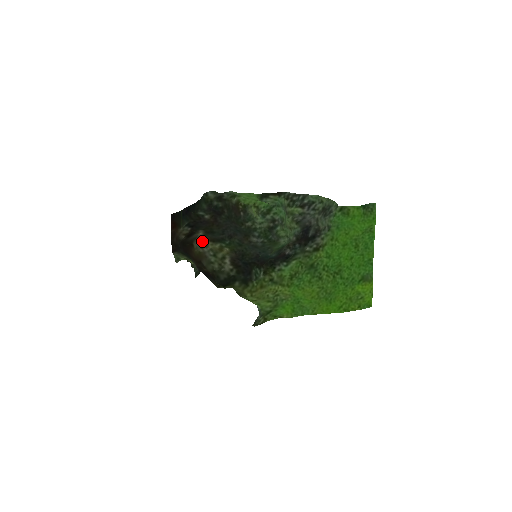
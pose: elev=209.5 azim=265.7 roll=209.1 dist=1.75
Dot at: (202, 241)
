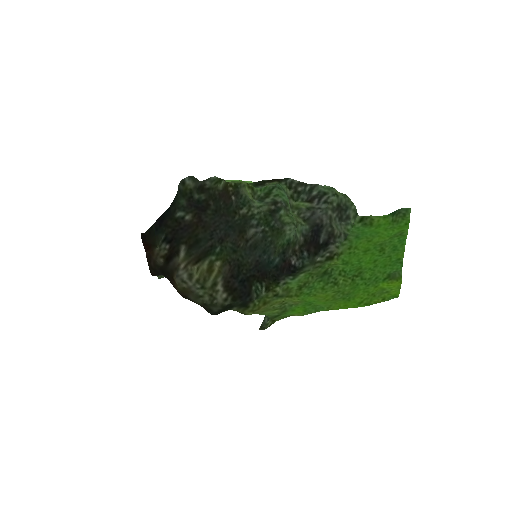
Dot at: (184, 273)
